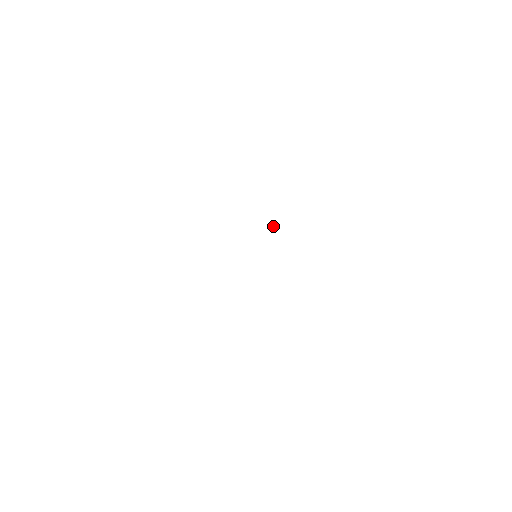
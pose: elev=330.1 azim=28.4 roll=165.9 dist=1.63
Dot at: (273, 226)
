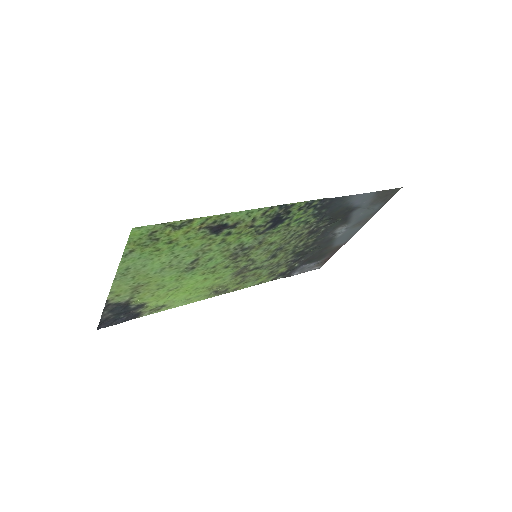
Dot at: (311, 250)
